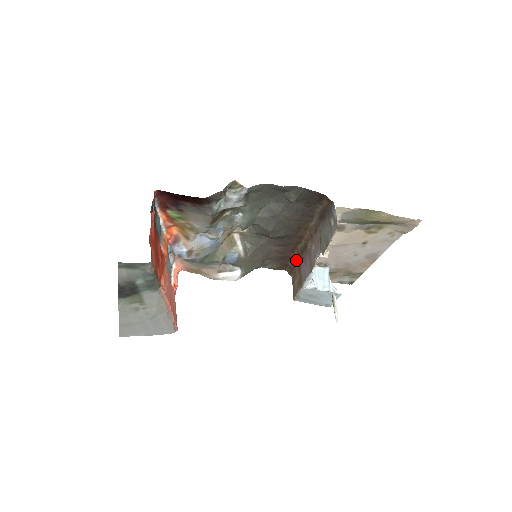
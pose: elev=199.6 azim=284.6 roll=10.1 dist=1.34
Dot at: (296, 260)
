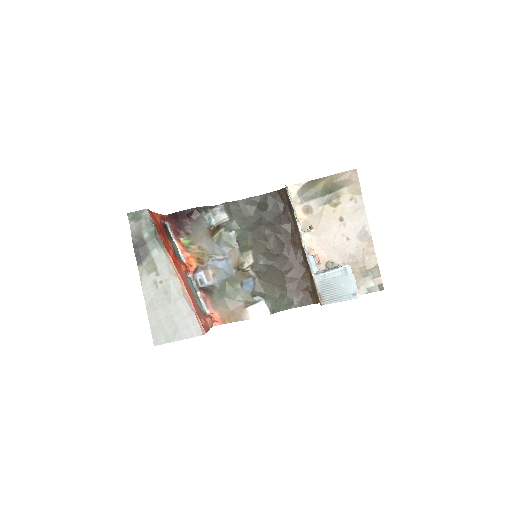
Dot at: (310, 278)
